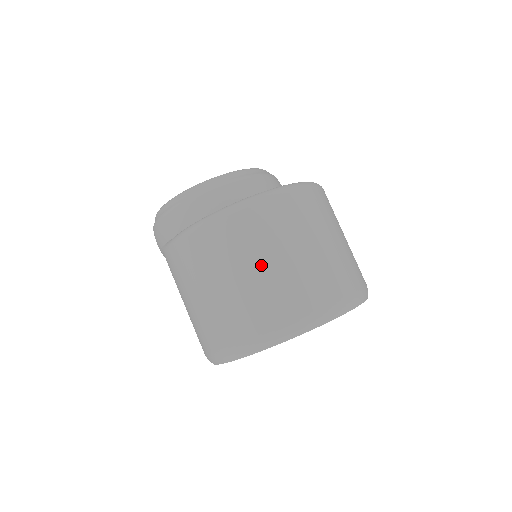
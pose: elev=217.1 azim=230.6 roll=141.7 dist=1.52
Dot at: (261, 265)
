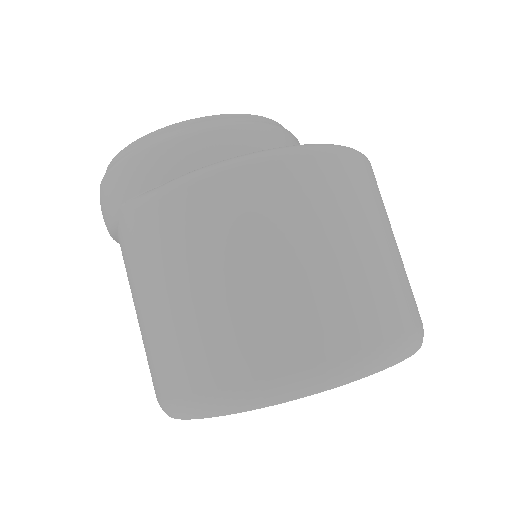
Dot at: (333, 247)
